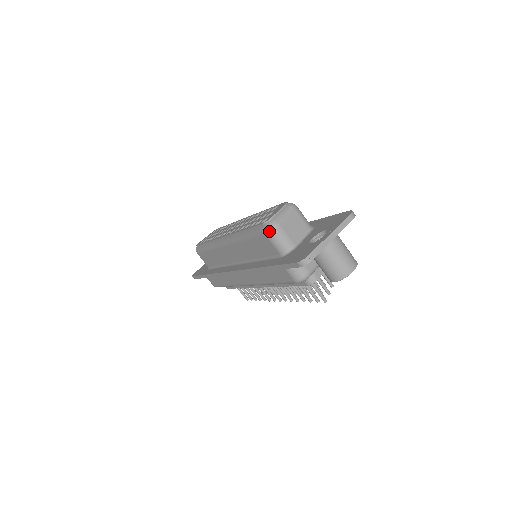
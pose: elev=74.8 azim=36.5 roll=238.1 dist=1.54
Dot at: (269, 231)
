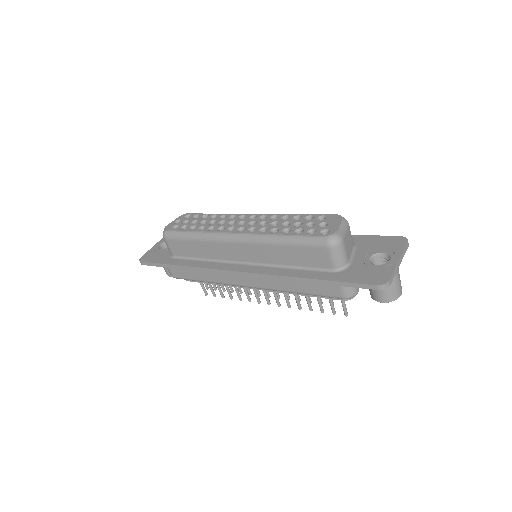
Dot at: (334, 245)
